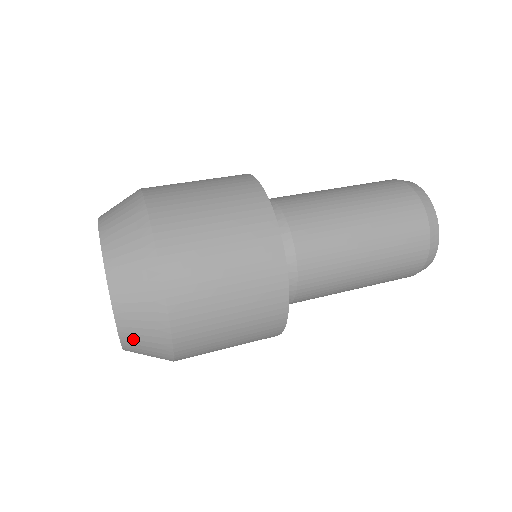
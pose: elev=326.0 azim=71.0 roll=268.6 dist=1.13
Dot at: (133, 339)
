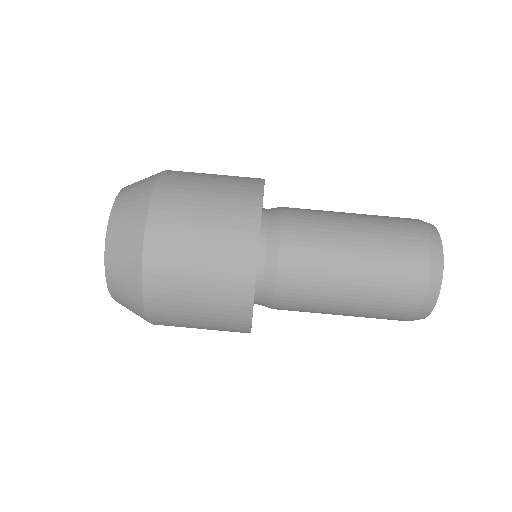
Dot at: occluded
